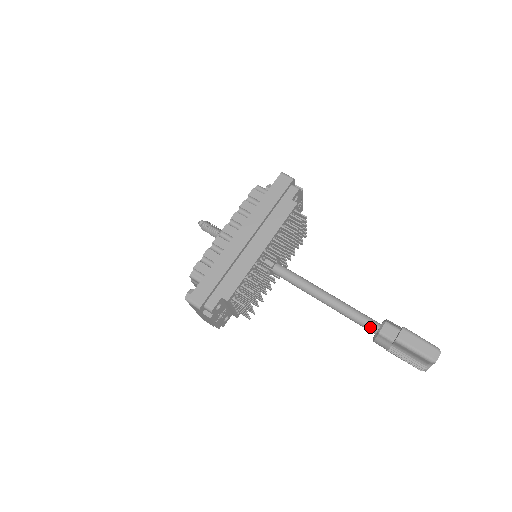
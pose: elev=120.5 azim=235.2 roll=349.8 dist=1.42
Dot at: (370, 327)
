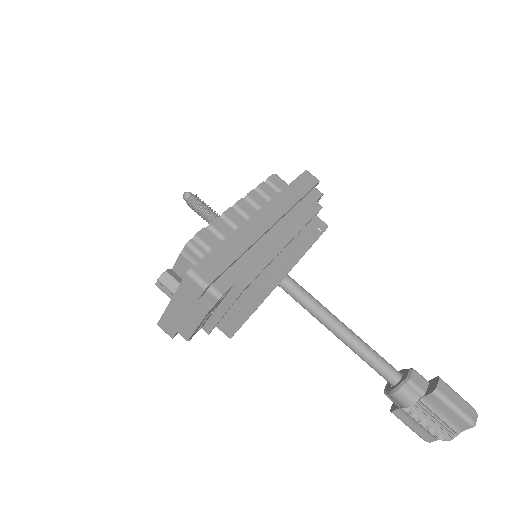
Dot at: (391, 374)
